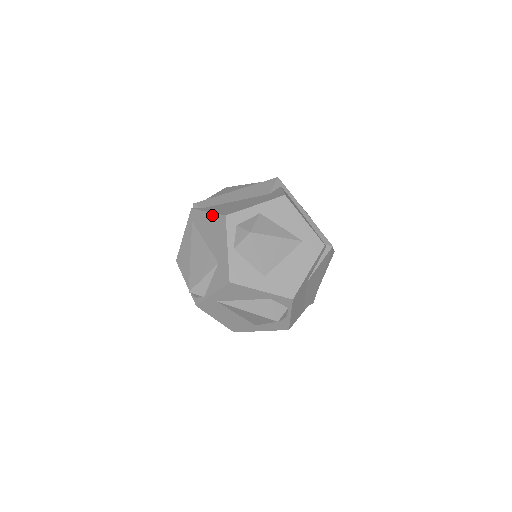
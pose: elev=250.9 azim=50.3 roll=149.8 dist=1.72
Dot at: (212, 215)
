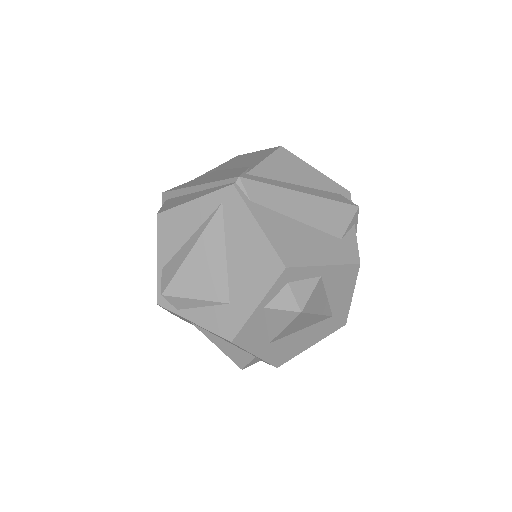
Dot at: (264, 239)
